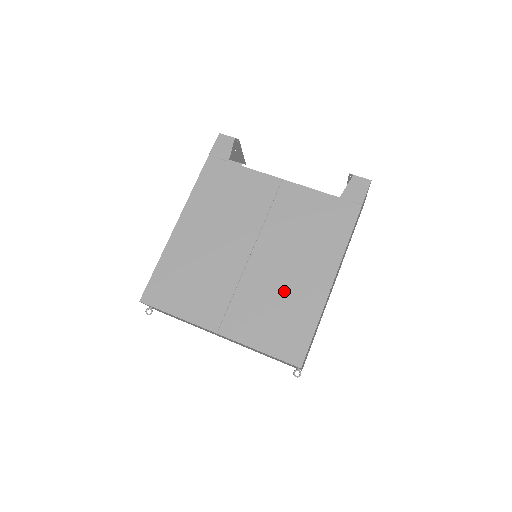
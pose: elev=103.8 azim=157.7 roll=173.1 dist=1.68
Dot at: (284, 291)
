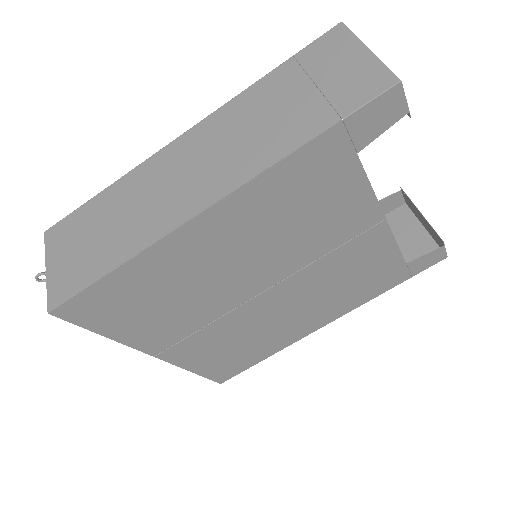
Dot at: (262, 333)
